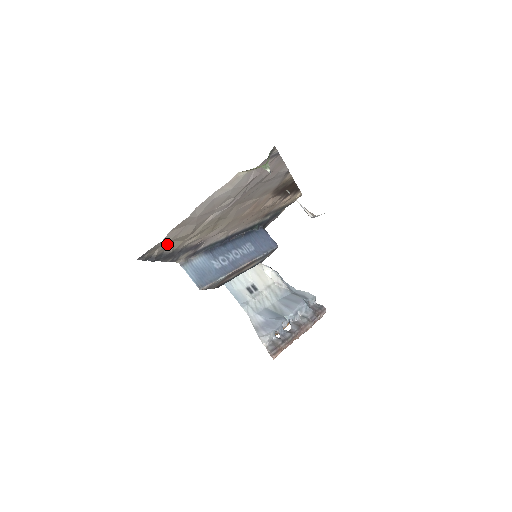
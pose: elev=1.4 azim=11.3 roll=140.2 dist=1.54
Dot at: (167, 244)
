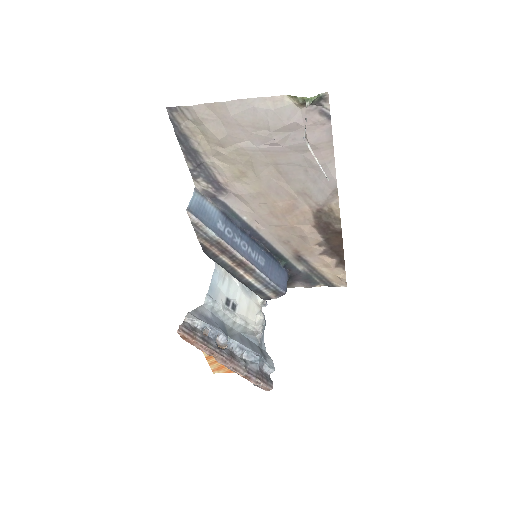
Dot at: (196, 129)
